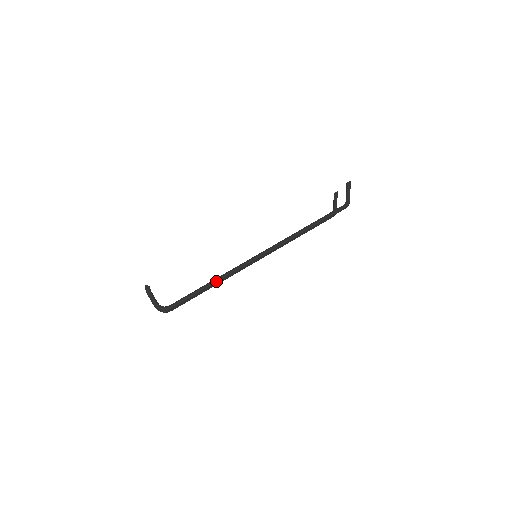
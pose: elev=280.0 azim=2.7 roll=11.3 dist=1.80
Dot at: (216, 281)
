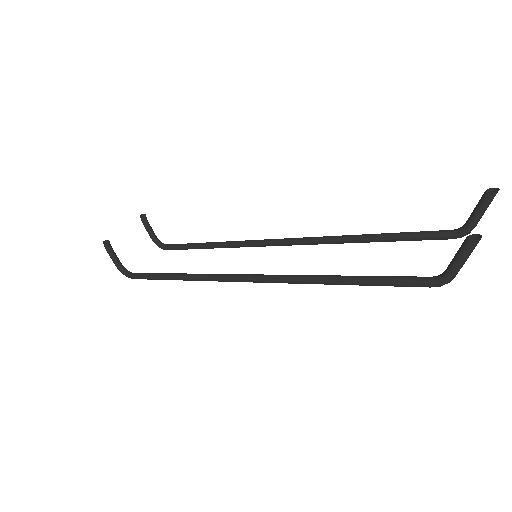
Dot at: (177, 279)
